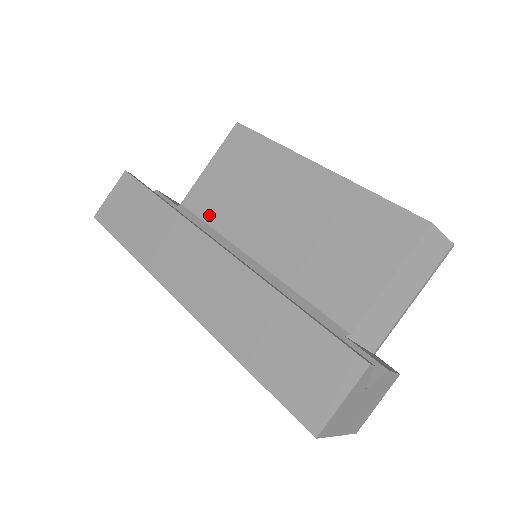
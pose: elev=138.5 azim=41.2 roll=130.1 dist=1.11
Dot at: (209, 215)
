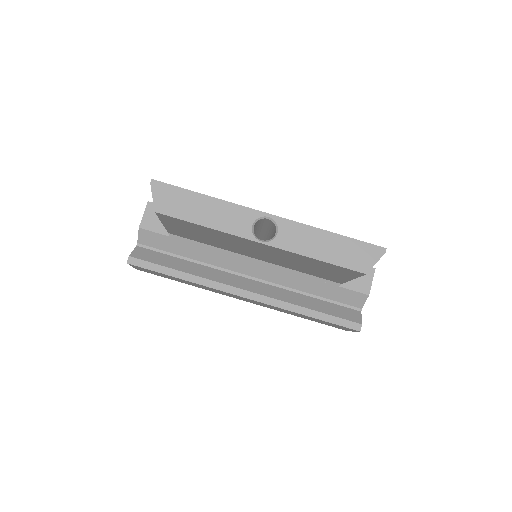
Dot at: (200, 241)
